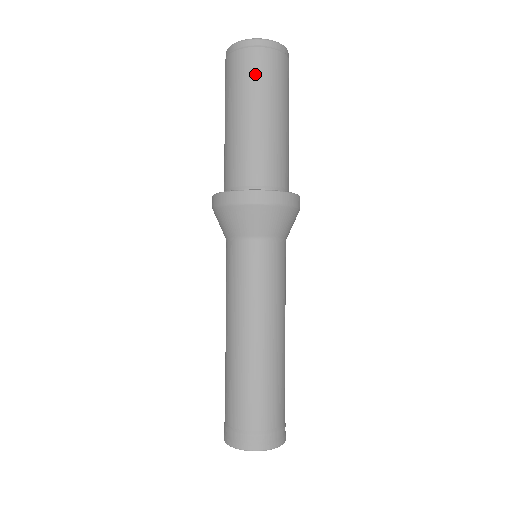
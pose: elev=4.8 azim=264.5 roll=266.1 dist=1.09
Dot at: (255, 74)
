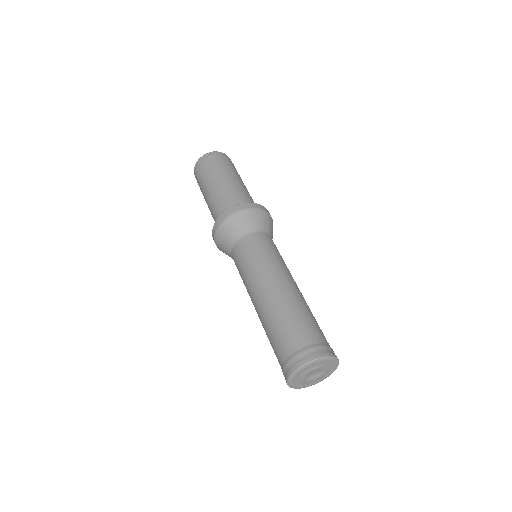
Dot at: (227, 163)
